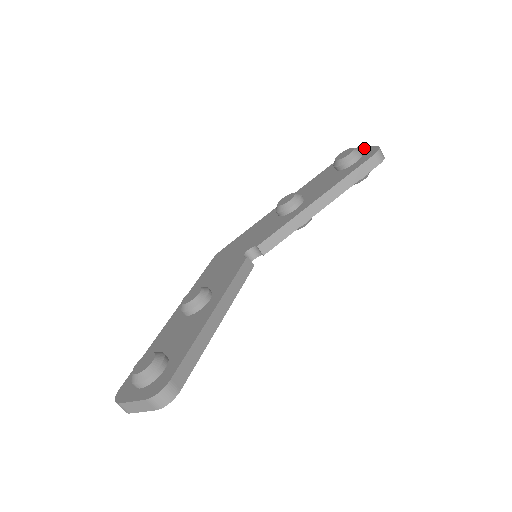
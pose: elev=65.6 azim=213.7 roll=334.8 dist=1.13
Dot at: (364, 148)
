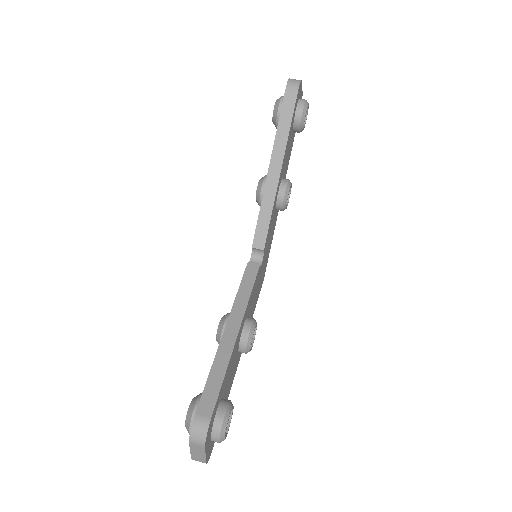
Dot at: occluded
